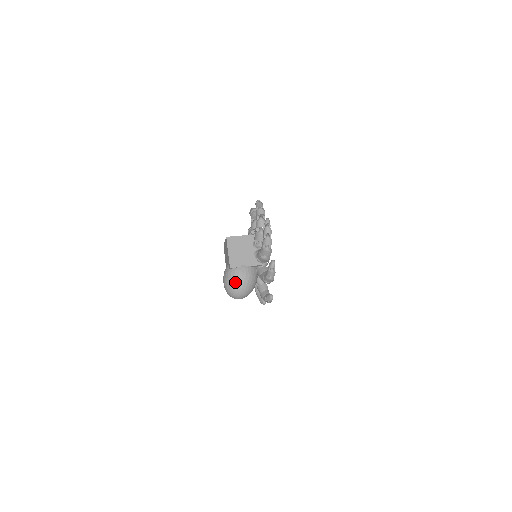
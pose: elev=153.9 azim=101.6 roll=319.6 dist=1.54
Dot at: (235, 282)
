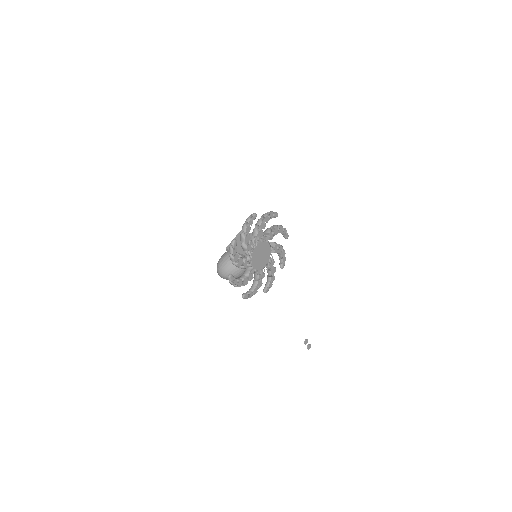
Dot at: (221, 259)
